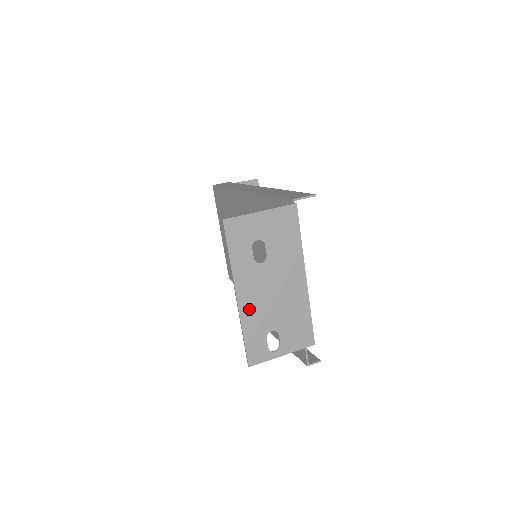
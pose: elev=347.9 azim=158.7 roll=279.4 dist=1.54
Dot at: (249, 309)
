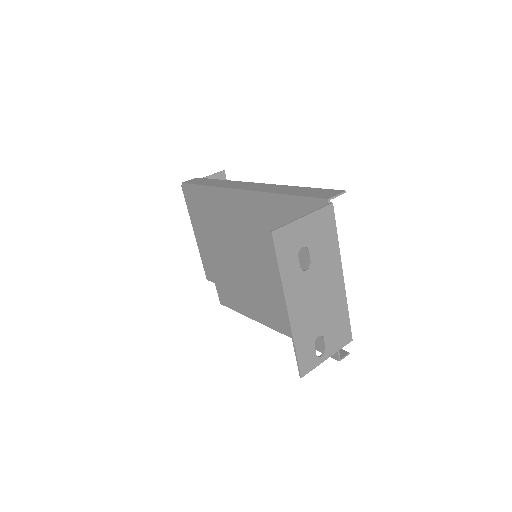
Dot at: (298, 320)
